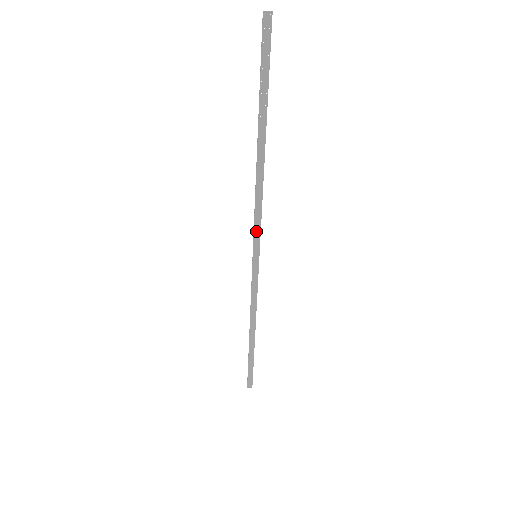
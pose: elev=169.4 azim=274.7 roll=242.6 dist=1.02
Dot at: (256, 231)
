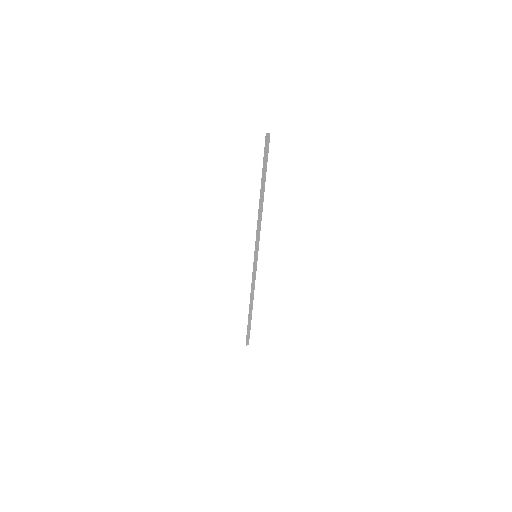
Dot at: (257, 241)
